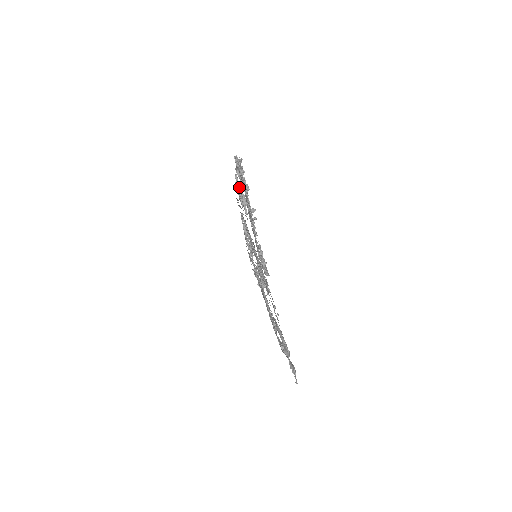
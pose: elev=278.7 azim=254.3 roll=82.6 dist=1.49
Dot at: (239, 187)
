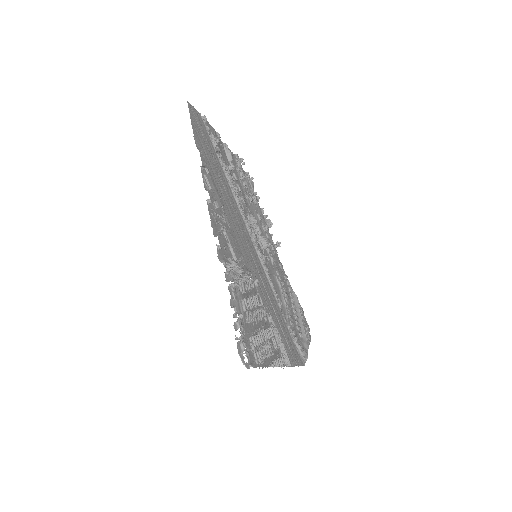
Dot at: (225, 245)
